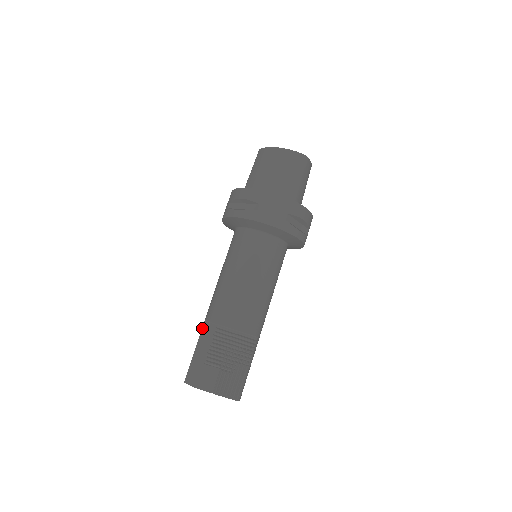
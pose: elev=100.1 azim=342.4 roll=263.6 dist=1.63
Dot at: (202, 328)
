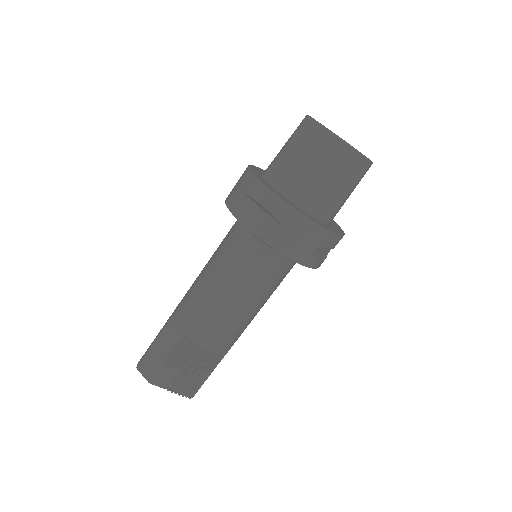
Dot at: (169, 321)
